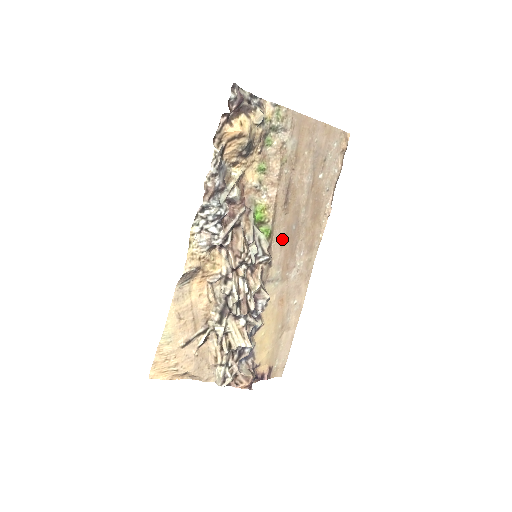
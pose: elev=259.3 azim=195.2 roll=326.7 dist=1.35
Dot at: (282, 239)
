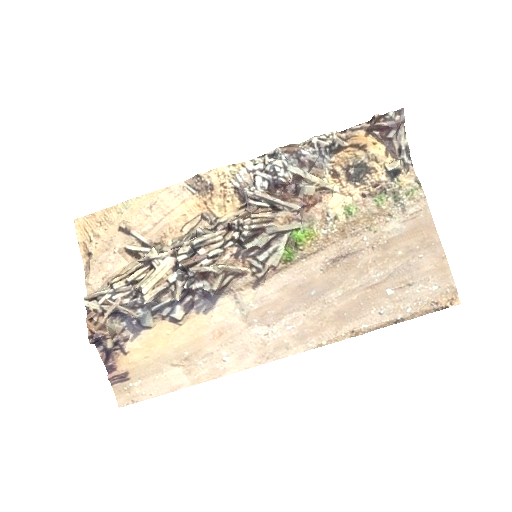
Dot at: (292, 284)
